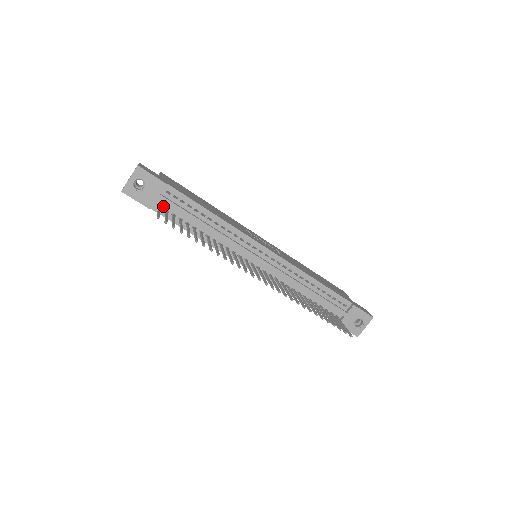
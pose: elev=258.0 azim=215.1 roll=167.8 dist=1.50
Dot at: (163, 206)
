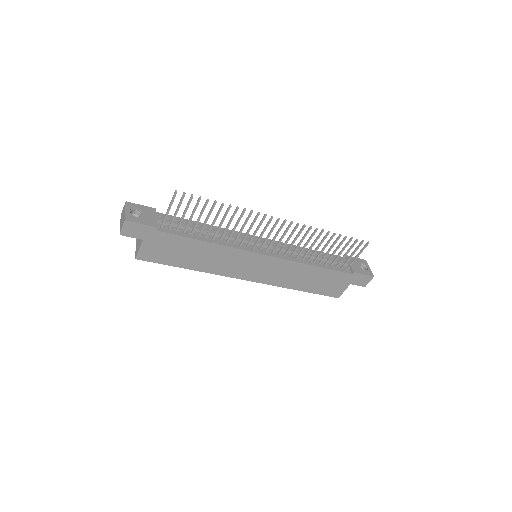
Dot at: (164, 227)
